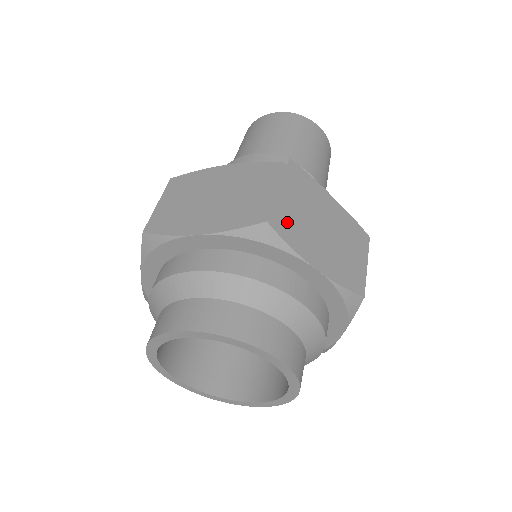
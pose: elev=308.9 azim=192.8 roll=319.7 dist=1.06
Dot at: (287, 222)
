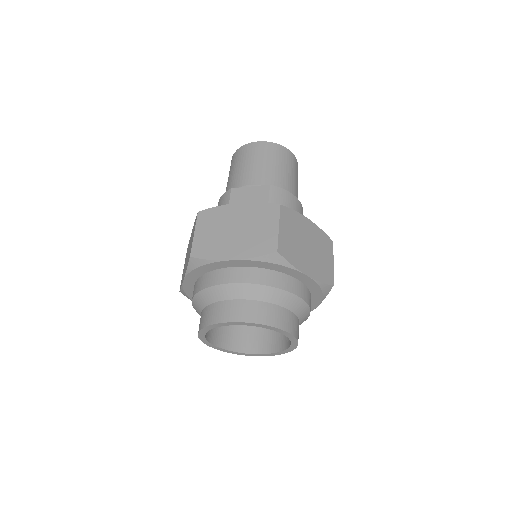
Dot at: (205, 247)
